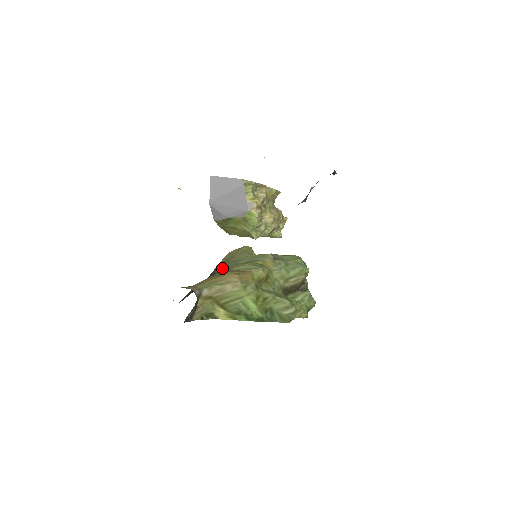
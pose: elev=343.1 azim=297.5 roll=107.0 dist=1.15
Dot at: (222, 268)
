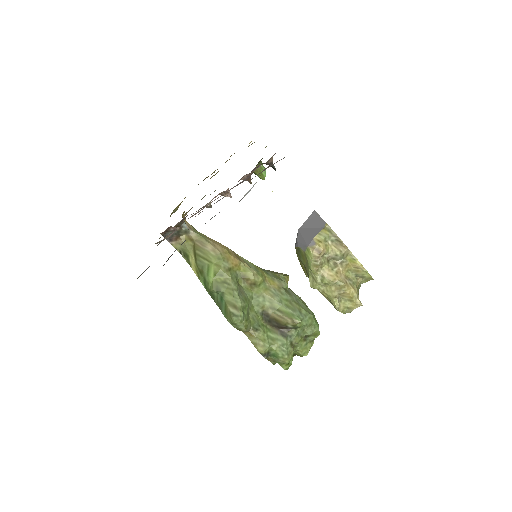
Dot at: occluded
